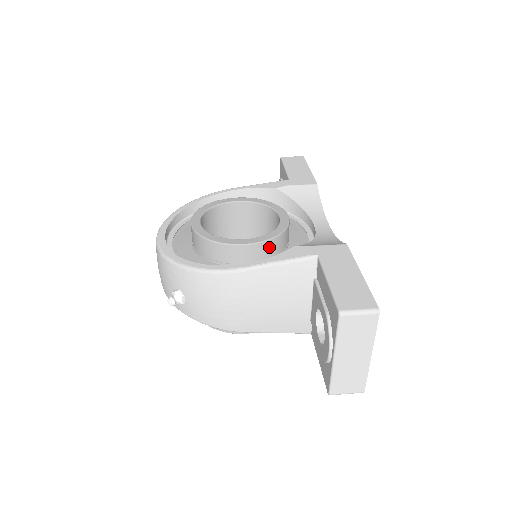
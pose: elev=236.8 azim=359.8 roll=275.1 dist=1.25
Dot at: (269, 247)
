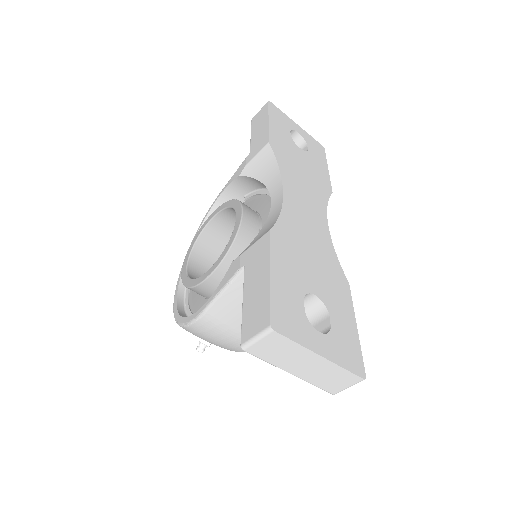
Dot at: (230, 264)
